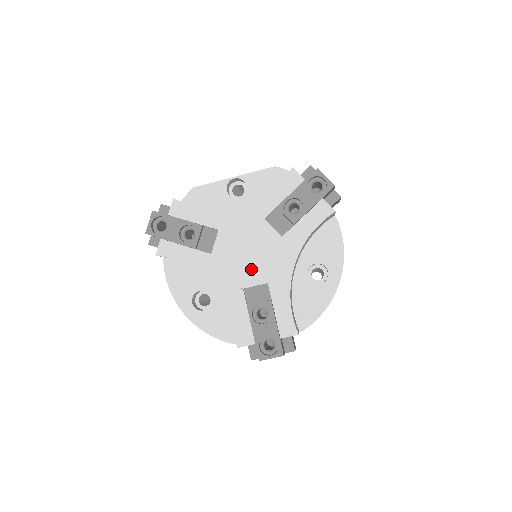
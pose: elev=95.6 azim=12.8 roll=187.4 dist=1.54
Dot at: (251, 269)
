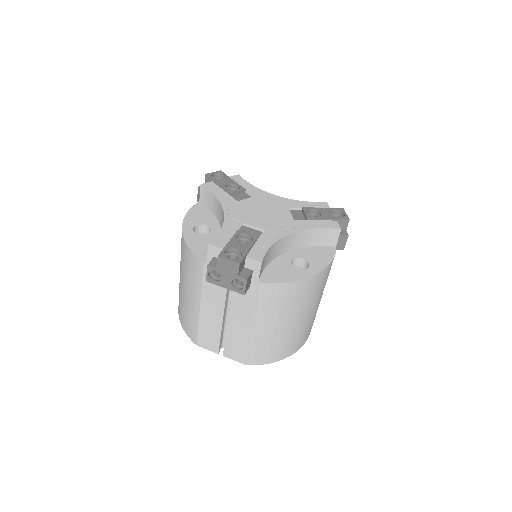
Dot at: (258, 219)
